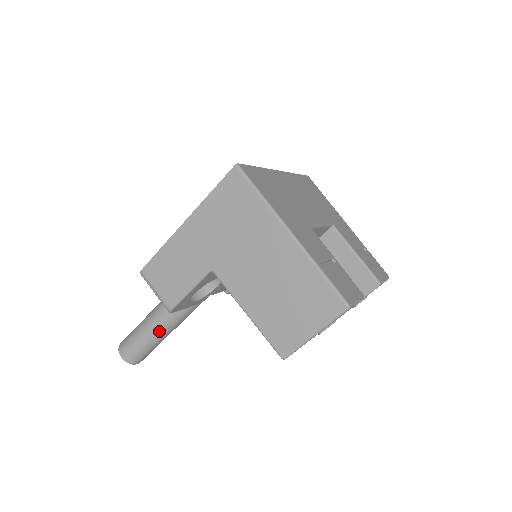
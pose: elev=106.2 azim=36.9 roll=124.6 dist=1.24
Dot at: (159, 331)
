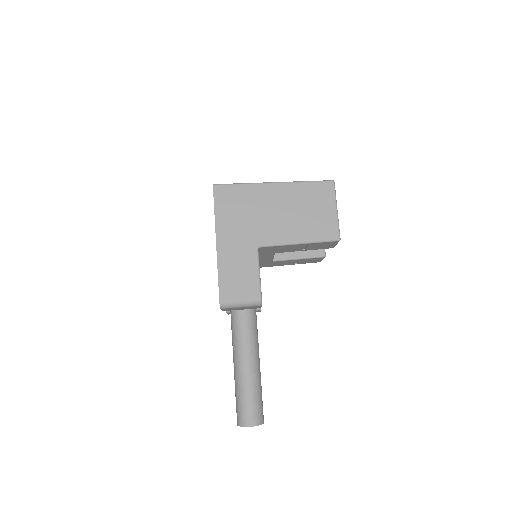
Dot at: (255, 370)
